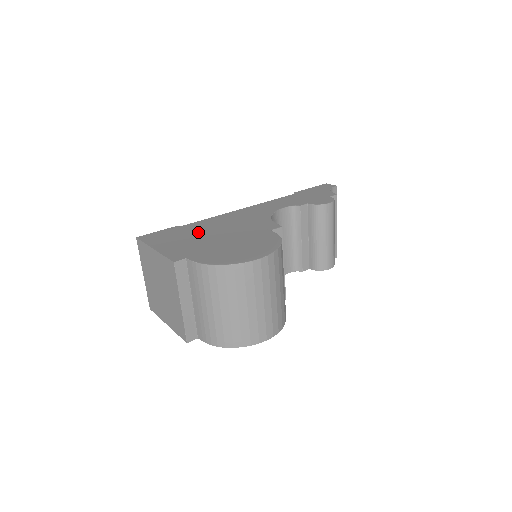
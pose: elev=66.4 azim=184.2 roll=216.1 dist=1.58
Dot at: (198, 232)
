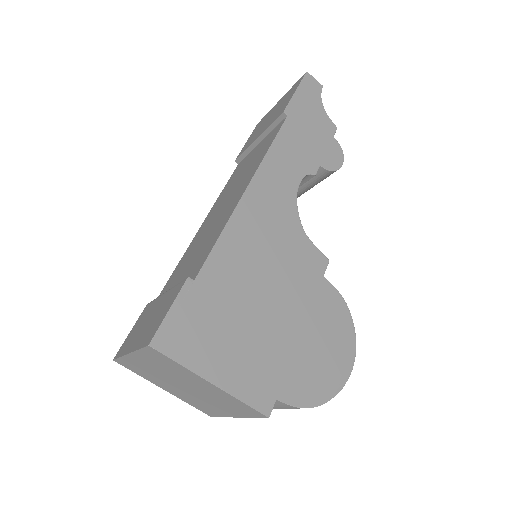
Dot at: (239, 302)
